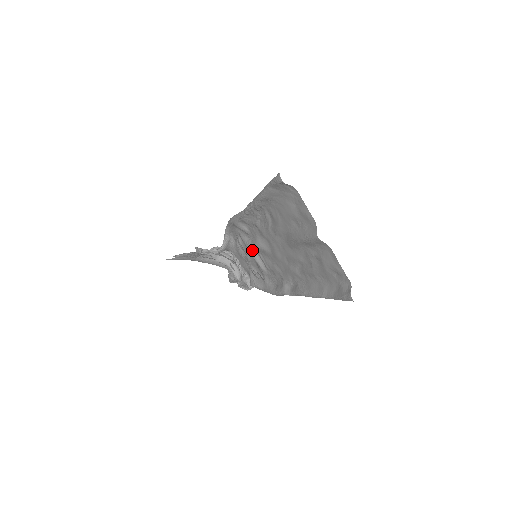
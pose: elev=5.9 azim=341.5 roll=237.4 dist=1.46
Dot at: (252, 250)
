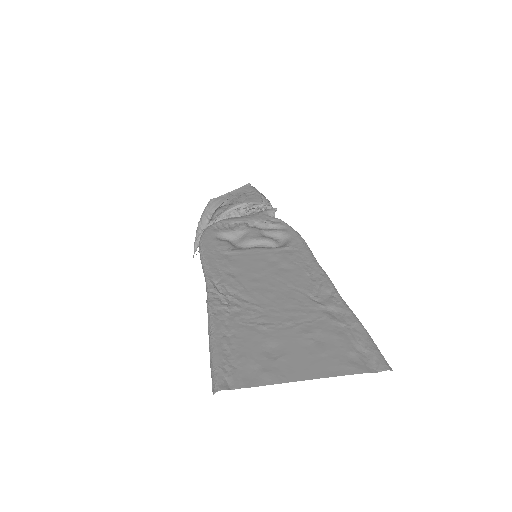
Dot at: (246, 250)
